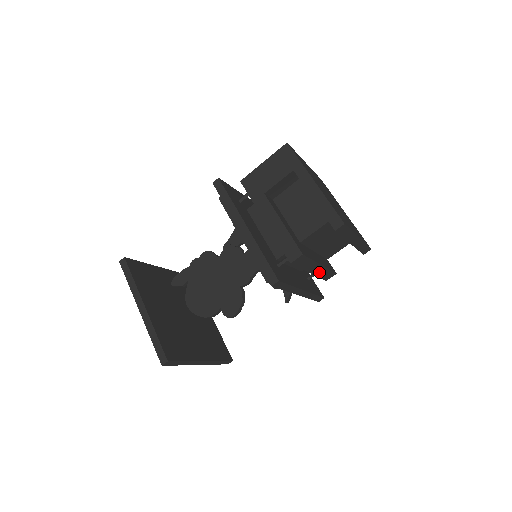
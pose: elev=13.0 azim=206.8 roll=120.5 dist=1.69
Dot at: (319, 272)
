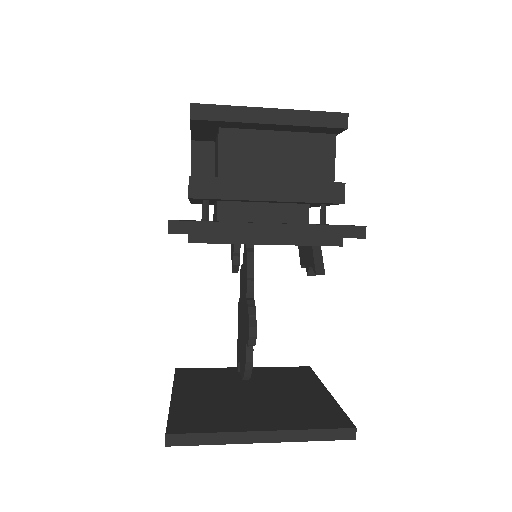
Dot at: (290, 194)
